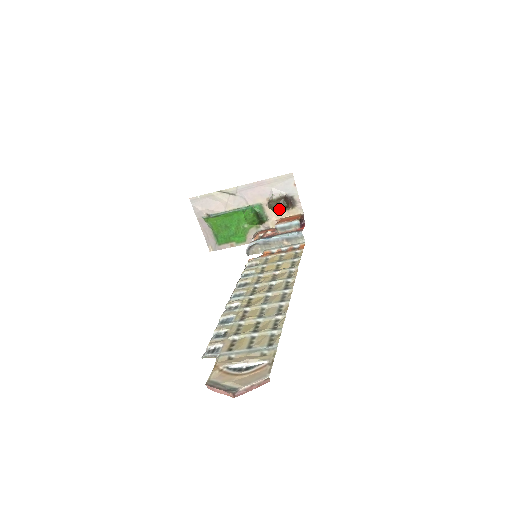
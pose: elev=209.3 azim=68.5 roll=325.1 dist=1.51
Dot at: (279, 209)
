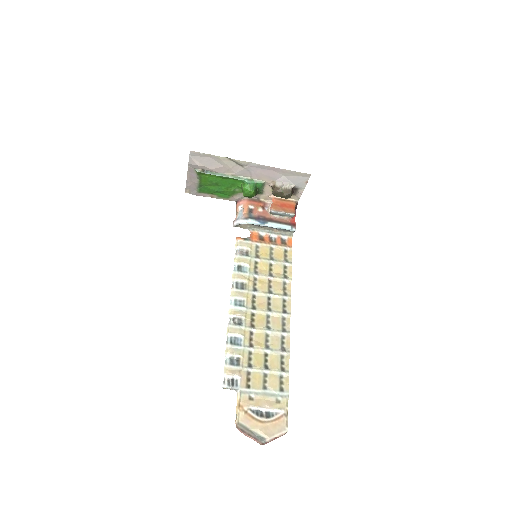
Dot at: (281, 197)
